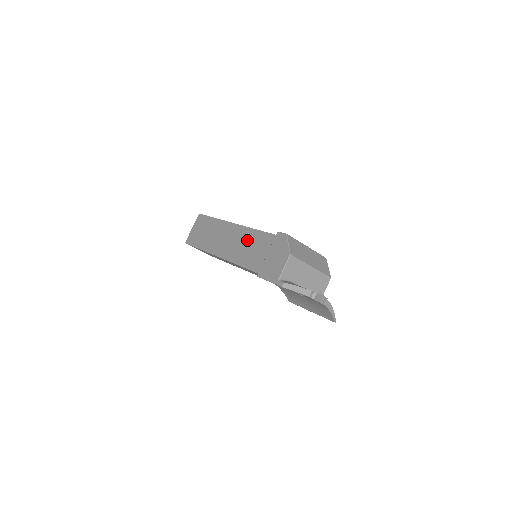
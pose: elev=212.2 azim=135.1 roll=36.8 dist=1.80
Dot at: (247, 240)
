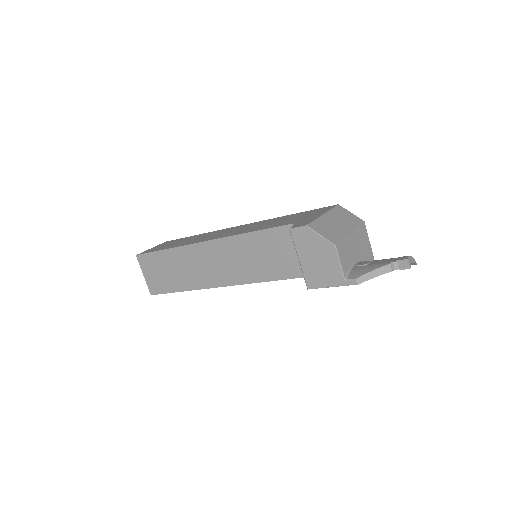
Dot at: (239, 252)
